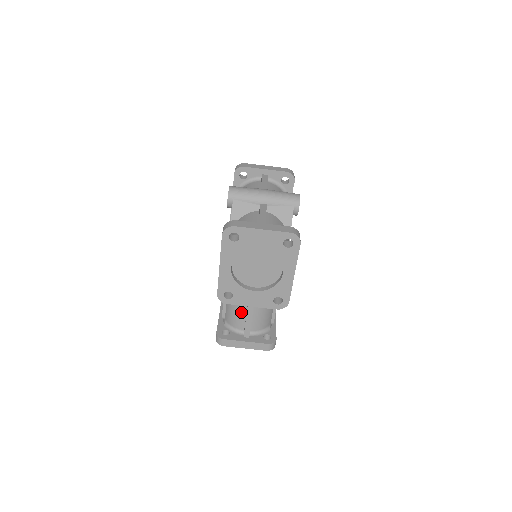
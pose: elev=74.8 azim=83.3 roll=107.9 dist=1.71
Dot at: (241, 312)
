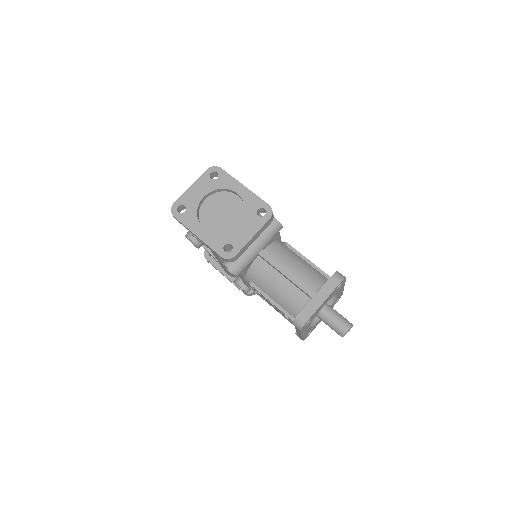
Dot at: (286, 287)
